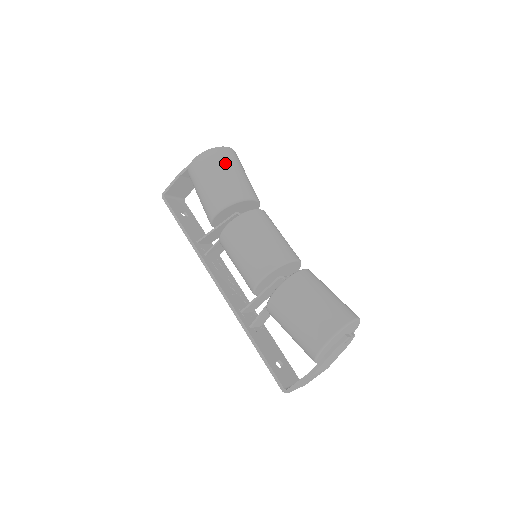
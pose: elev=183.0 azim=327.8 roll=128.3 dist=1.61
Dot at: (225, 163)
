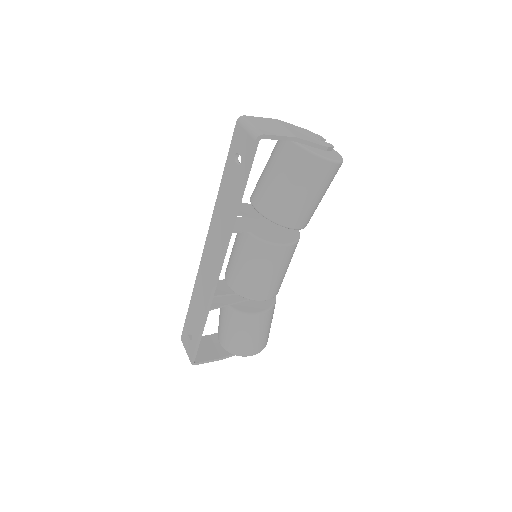
Dot at: occluded
